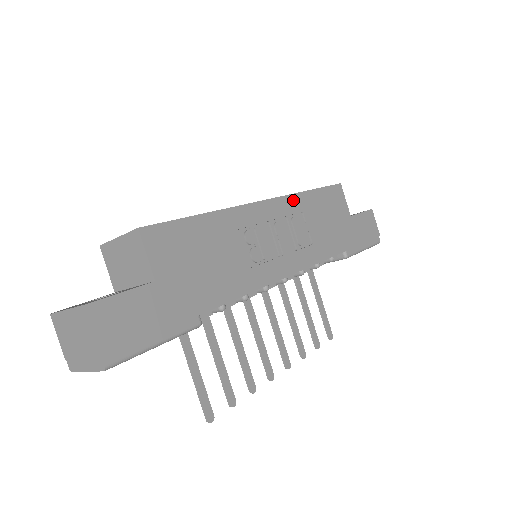
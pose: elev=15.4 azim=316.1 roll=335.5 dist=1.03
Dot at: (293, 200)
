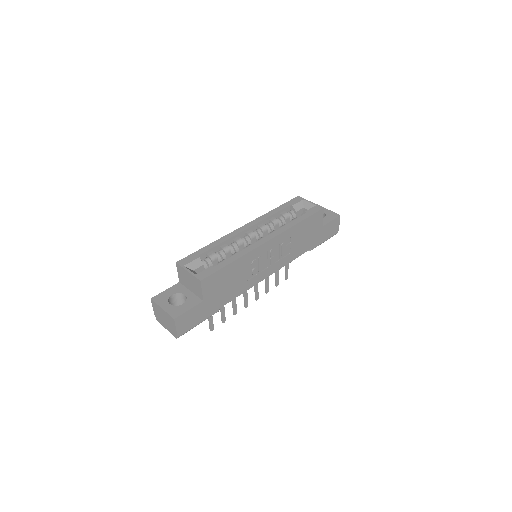
Dot at: (287, 233)
